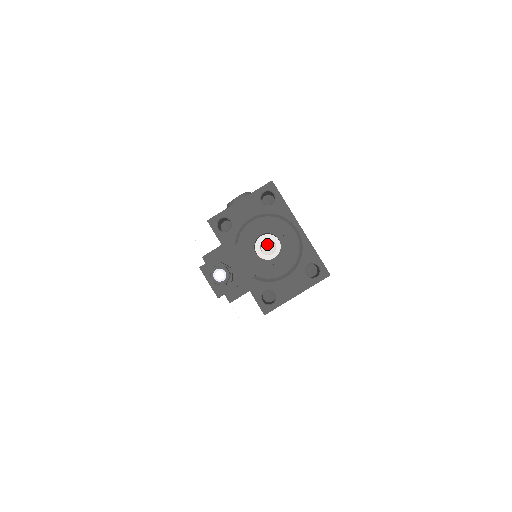
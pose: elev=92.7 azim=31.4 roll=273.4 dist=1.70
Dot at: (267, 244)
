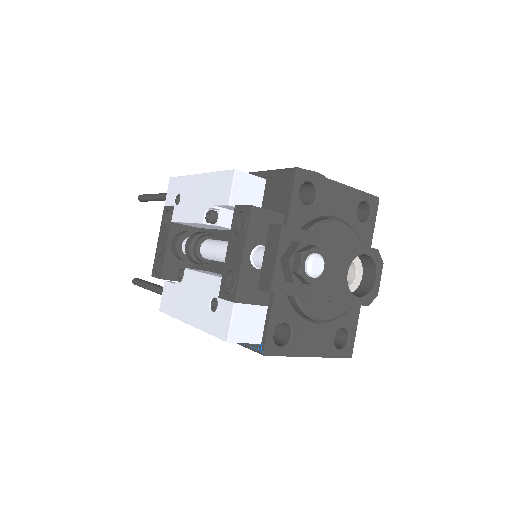
Dot at: occluded
